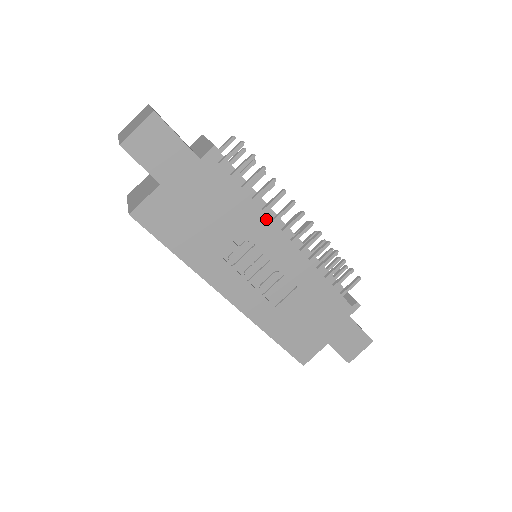
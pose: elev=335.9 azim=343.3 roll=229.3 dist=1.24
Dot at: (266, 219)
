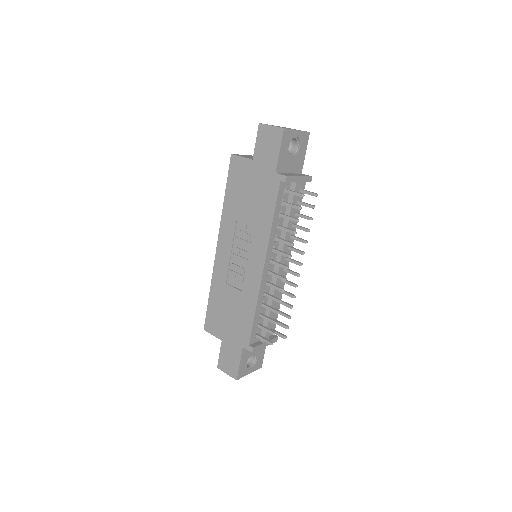
Dot at: (267, 240)
